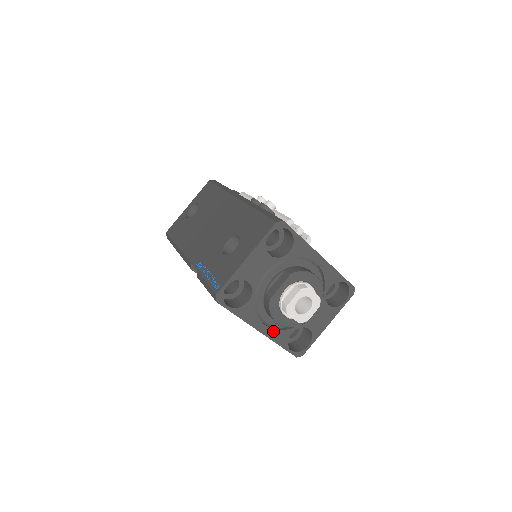
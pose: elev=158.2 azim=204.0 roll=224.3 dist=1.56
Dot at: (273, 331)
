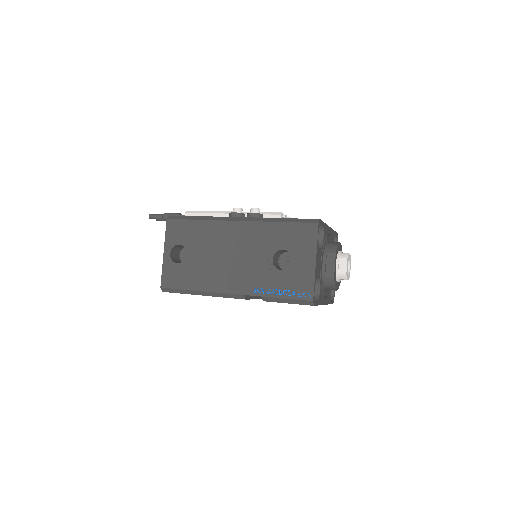
Dot at: (327, 298)
